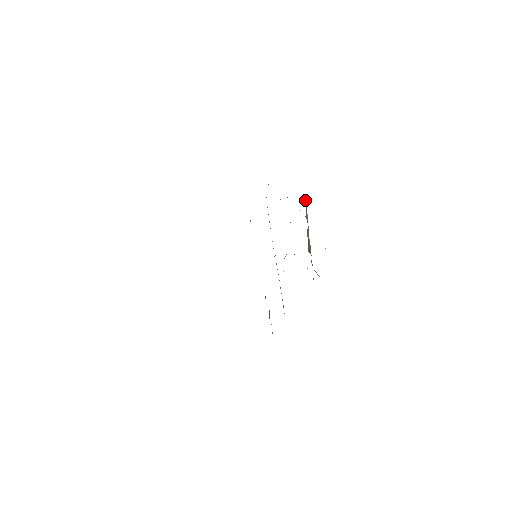
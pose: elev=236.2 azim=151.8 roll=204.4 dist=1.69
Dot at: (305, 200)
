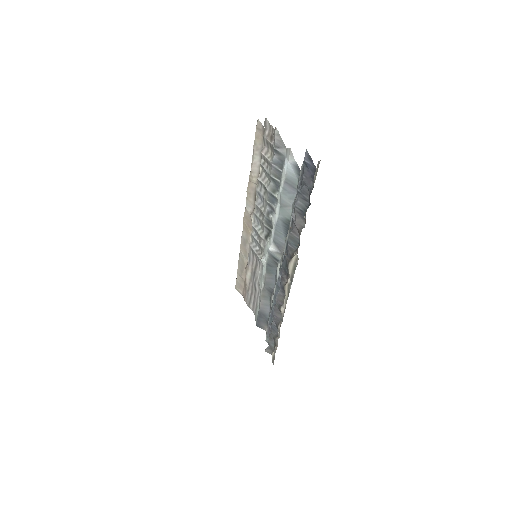
Dot at: occluded
